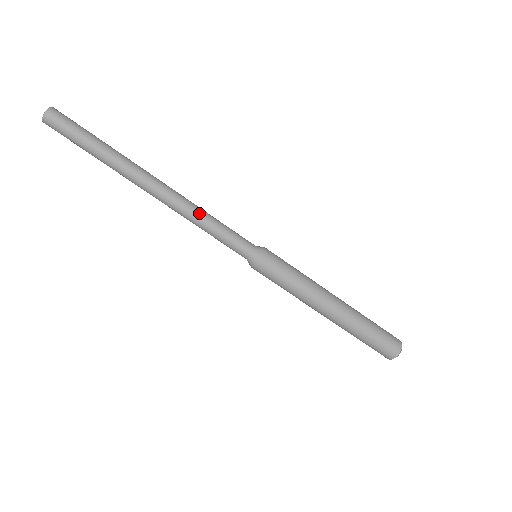
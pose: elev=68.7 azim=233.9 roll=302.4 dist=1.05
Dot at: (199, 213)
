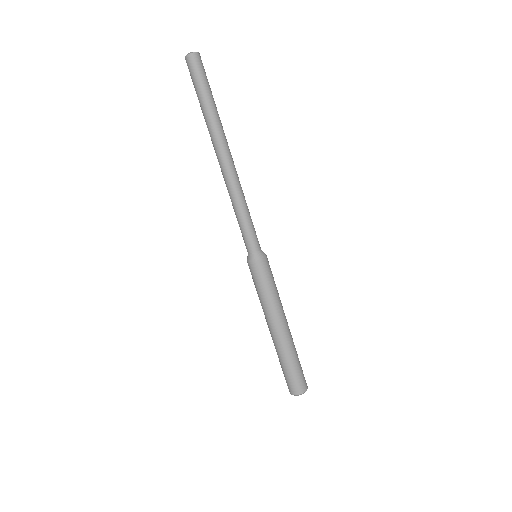
Dot at: (244, 197)
